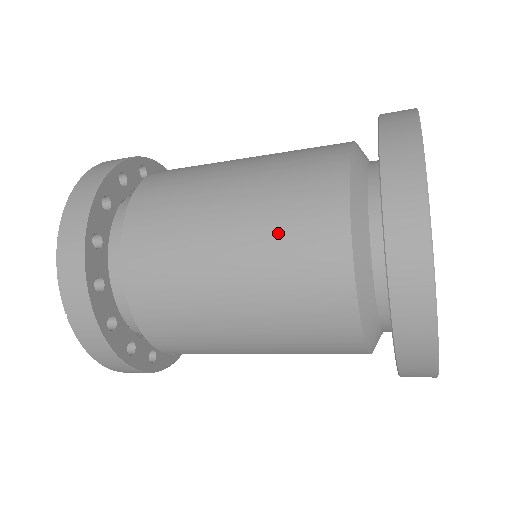
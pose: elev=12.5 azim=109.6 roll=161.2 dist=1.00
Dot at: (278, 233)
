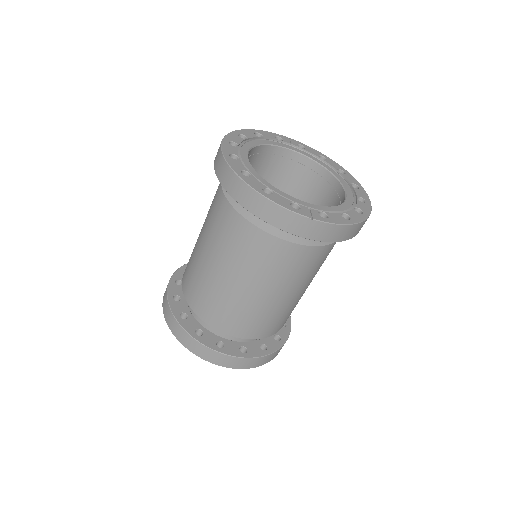
Dot at: (221, 241)
